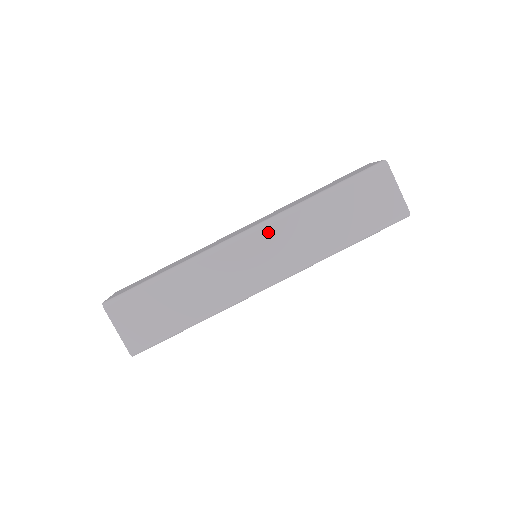
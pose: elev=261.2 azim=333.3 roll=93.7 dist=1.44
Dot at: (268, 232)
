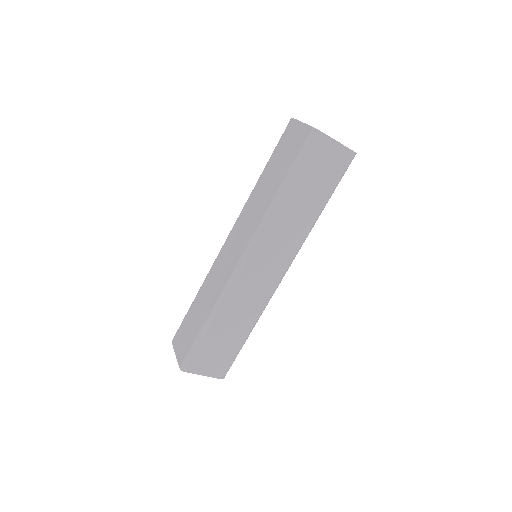
Dot at: (260, 246)
